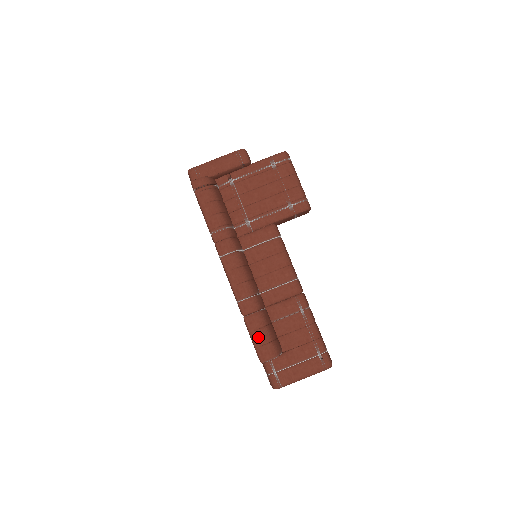
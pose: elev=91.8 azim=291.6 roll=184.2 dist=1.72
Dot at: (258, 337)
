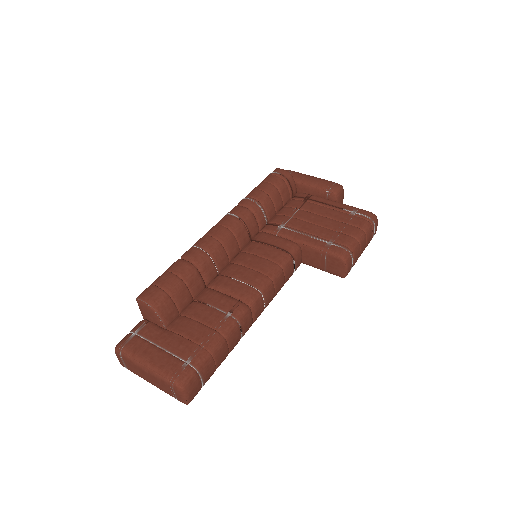
Dot at: (165, 278)
